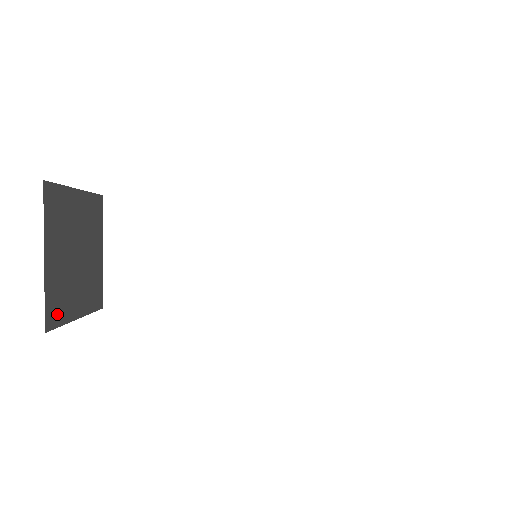
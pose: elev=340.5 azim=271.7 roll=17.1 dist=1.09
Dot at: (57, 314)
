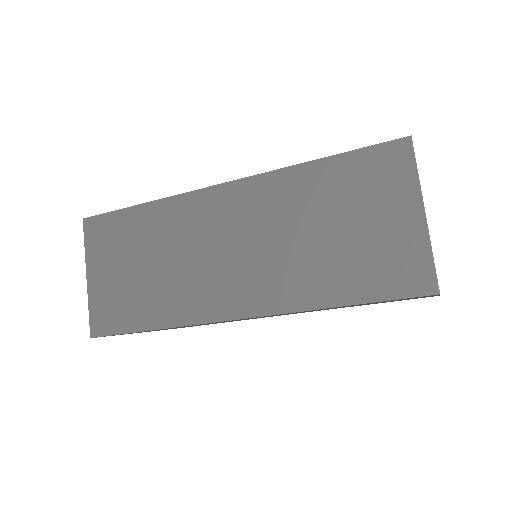
Dot at: occluded
